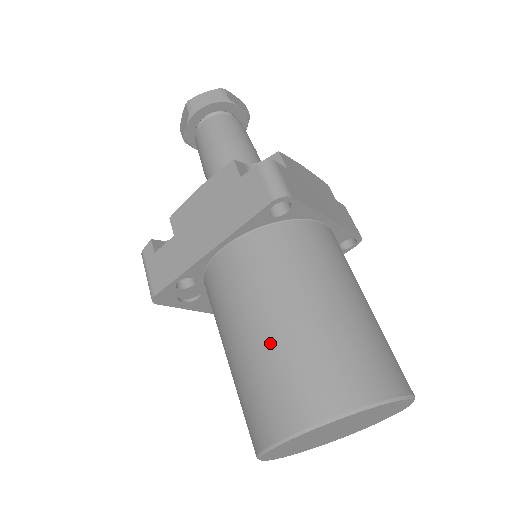
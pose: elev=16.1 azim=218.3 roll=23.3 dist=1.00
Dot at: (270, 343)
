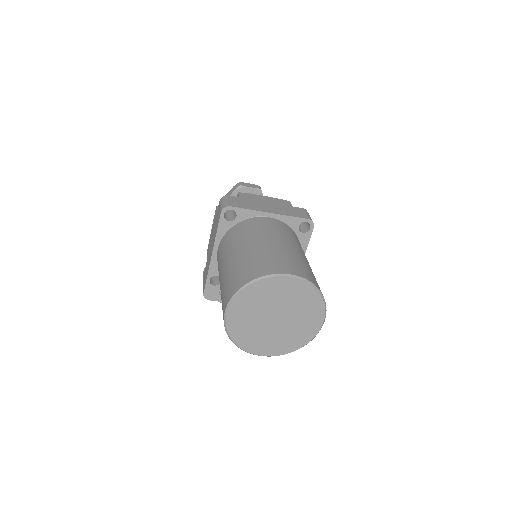
Dot at: (224, 277)
